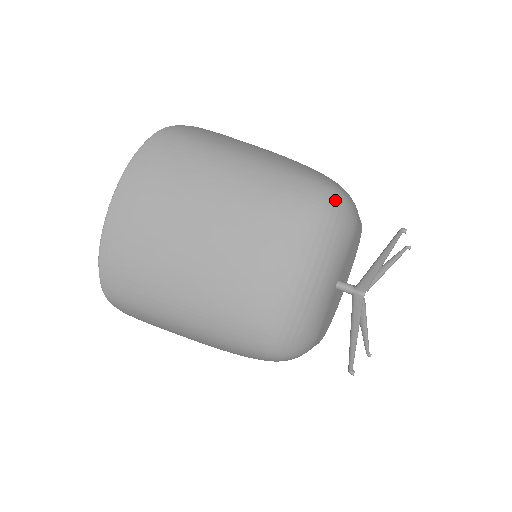
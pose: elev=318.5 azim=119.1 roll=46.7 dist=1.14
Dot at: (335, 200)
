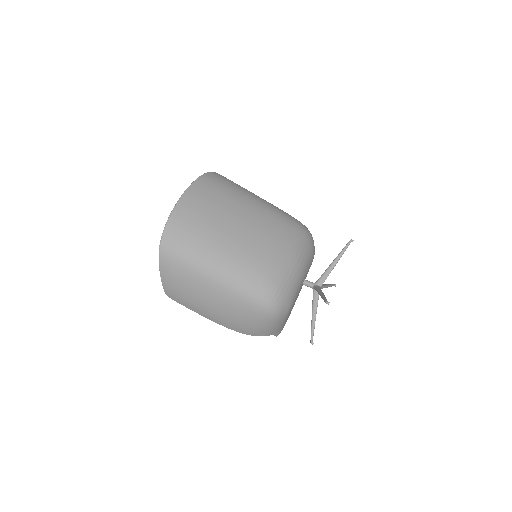
Dot at: (309, 232)
